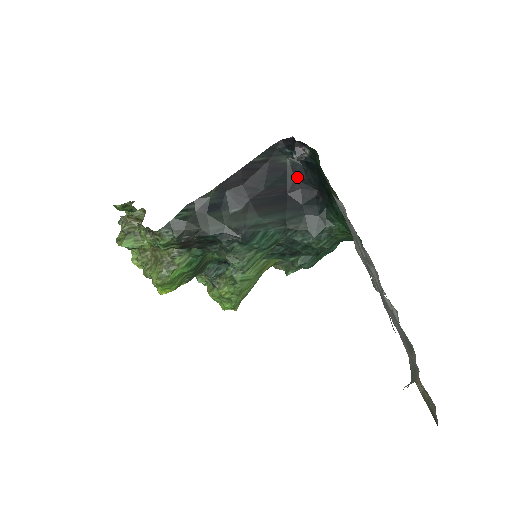
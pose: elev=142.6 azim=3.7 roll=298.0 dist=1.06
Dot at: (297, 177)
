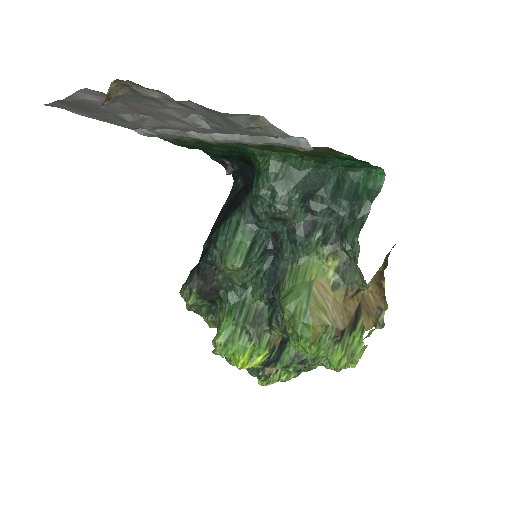
Dot at: (248, 183)
